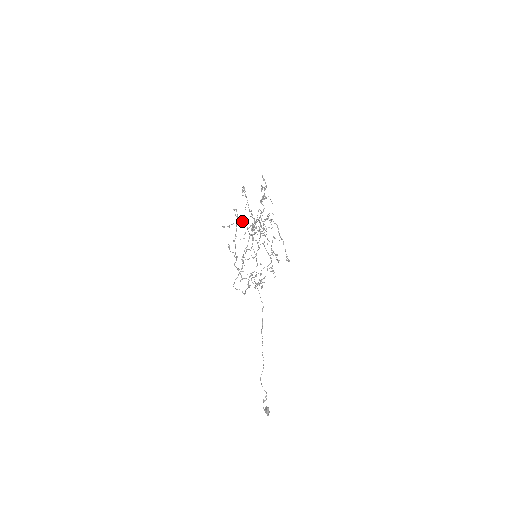
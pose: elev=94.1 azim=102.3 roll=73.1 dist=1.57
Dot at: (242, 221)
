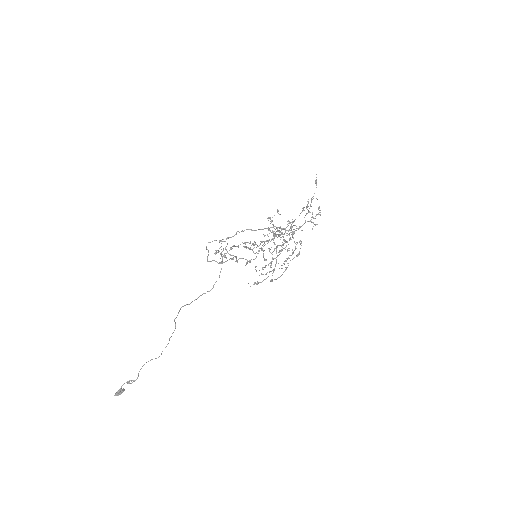
Dot at: occluded
